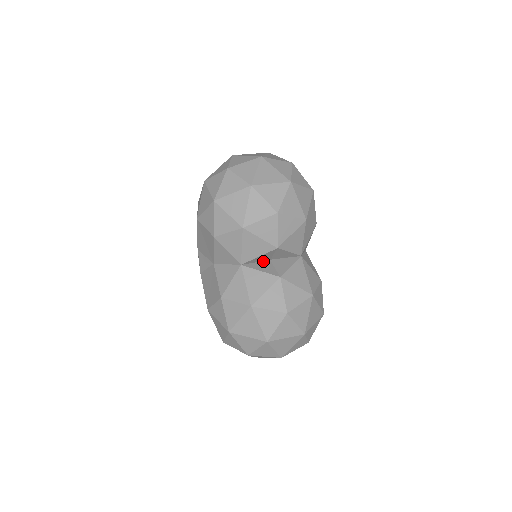
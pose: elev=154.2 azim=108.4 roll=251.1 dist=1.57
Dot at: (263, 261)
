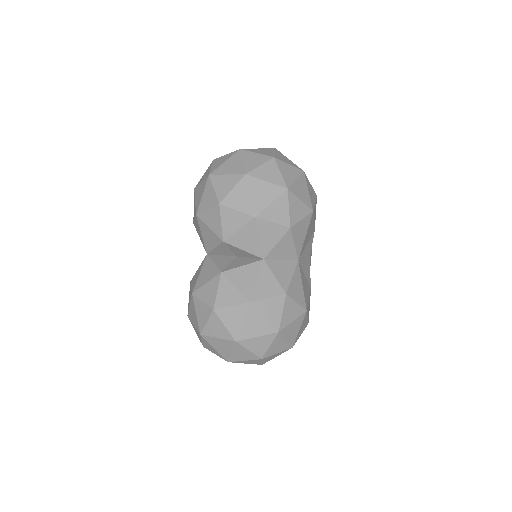
Dot at: (229, 256)
